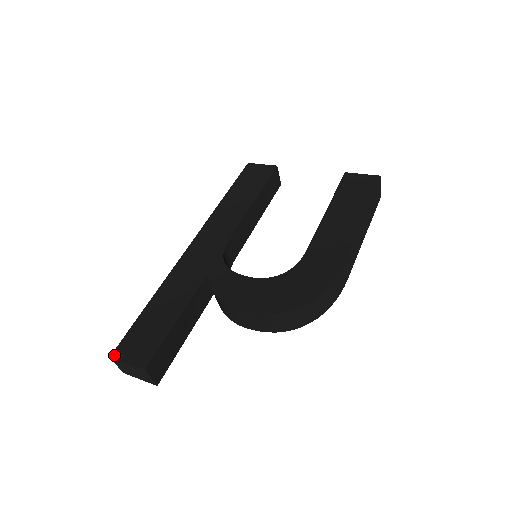
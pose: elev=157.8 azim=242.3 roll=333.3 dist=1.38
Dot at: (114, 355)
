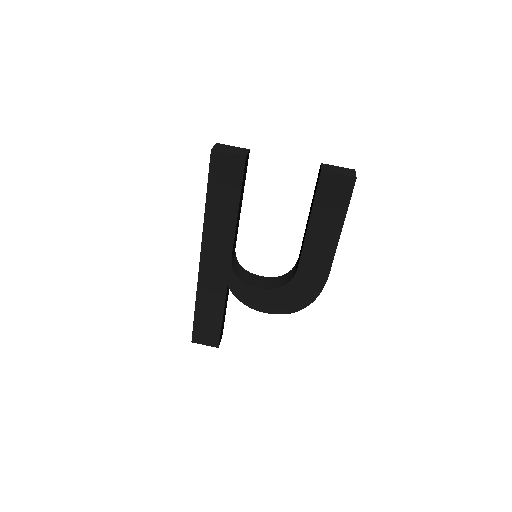
Dot at: (194, 341)
